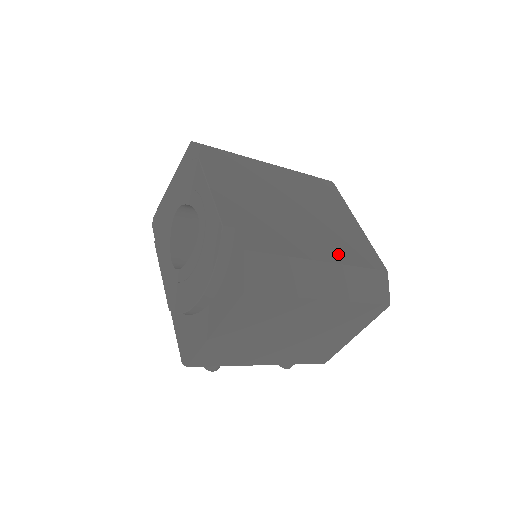
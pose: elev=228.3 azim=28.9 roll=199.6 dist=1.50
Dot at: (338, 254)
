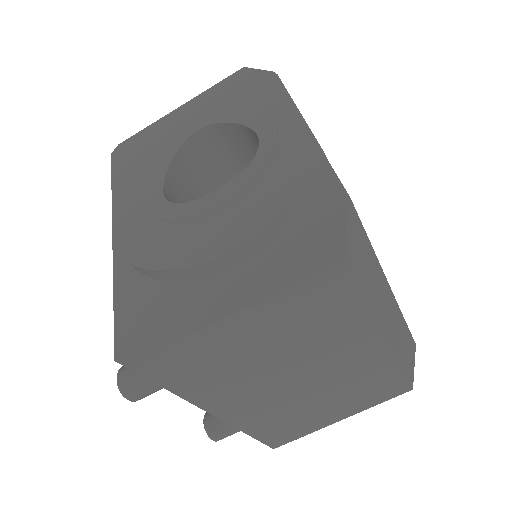
Dot at: occluded
